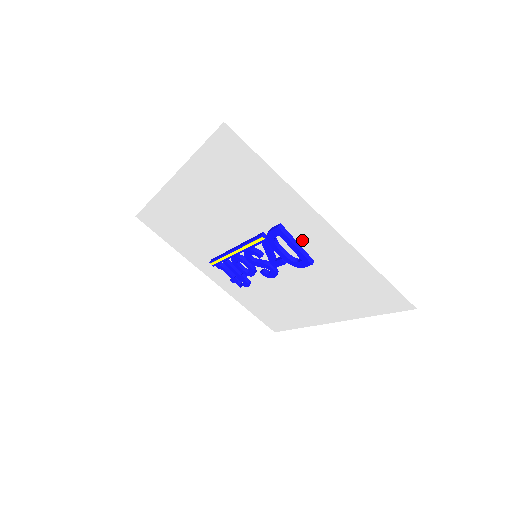
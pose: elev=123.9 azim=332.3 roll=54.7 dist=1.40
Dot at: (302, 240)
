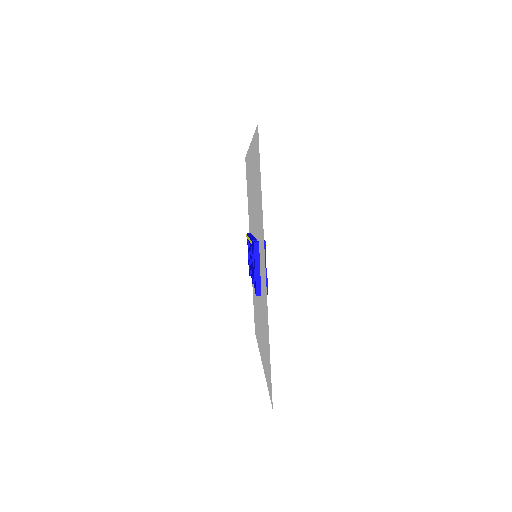
Dot at: occluded
